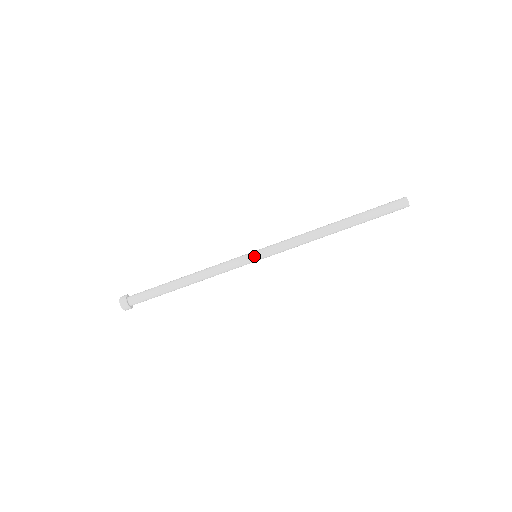
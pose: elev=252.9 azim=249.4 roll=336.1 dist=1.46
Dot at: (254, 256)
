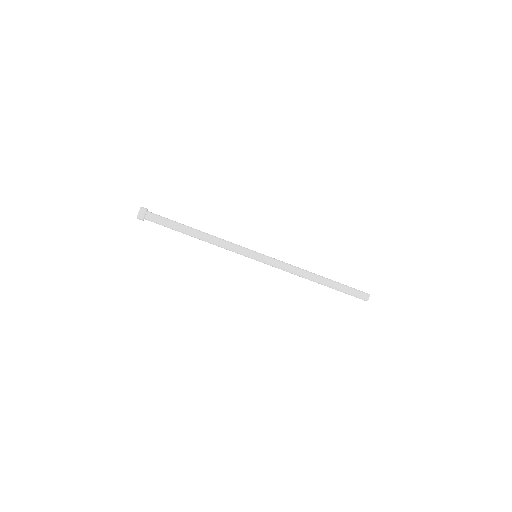
Dot at: (256, 256)
